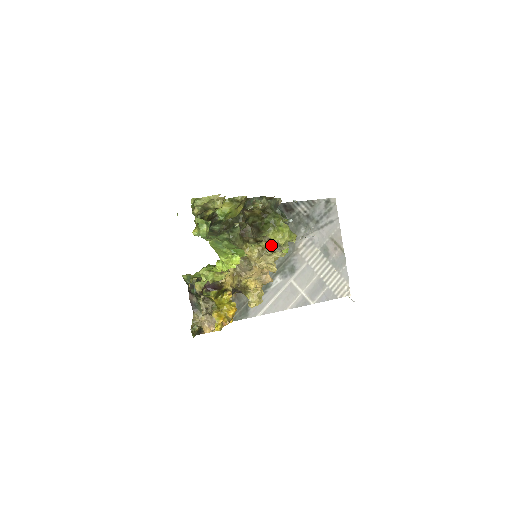
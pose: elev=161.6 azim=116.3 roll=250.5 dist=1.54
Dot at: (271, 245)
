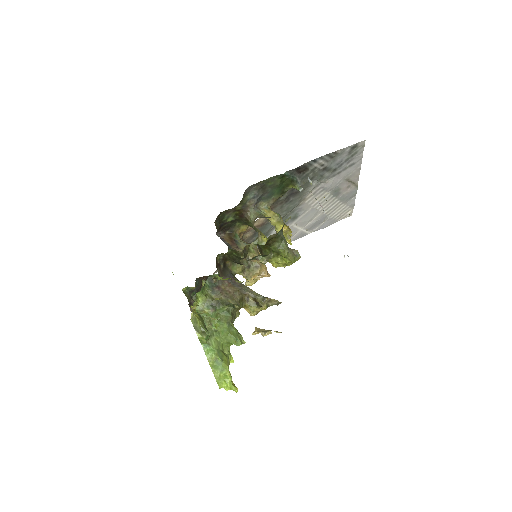
Dot at: occluded
